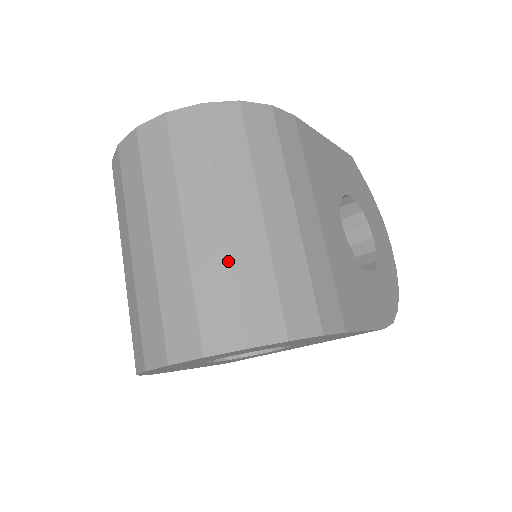
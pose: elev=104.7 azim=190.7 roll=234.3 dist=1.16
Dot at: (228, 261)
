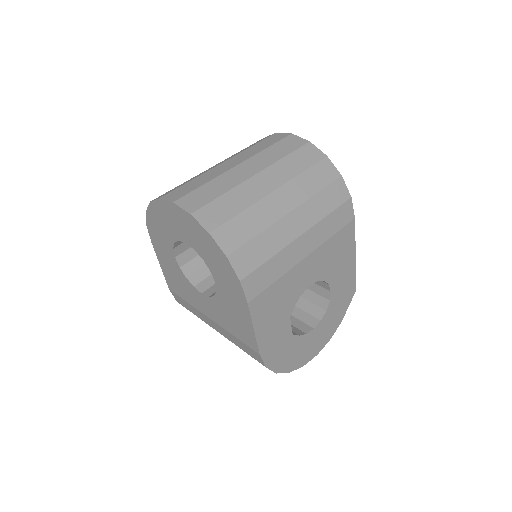
Dot at: (252, 204)
